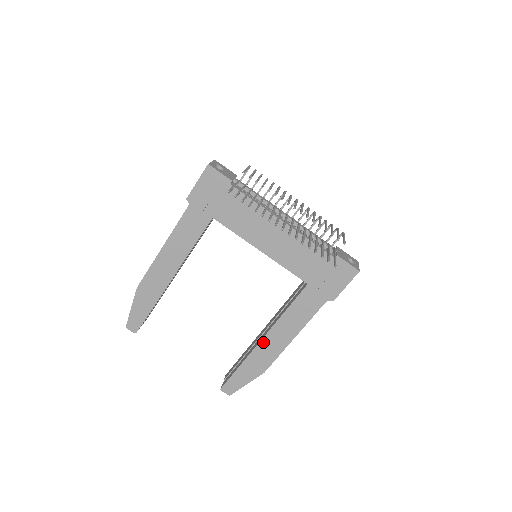
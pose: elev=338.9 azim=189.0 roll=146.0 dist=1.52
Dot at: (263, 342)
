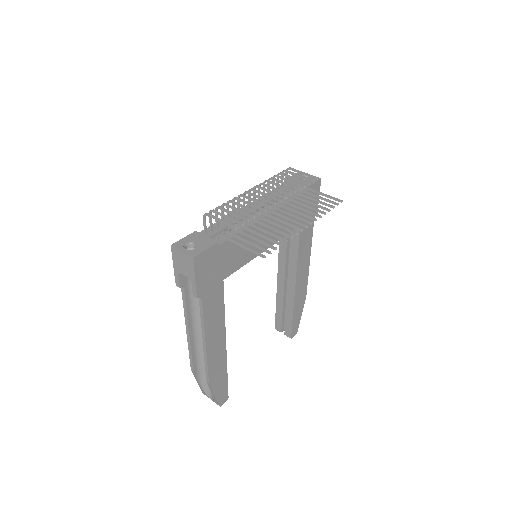
Dot at: (297, 287)
